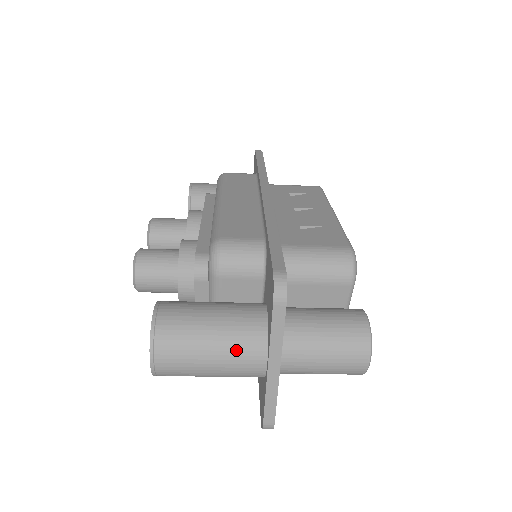
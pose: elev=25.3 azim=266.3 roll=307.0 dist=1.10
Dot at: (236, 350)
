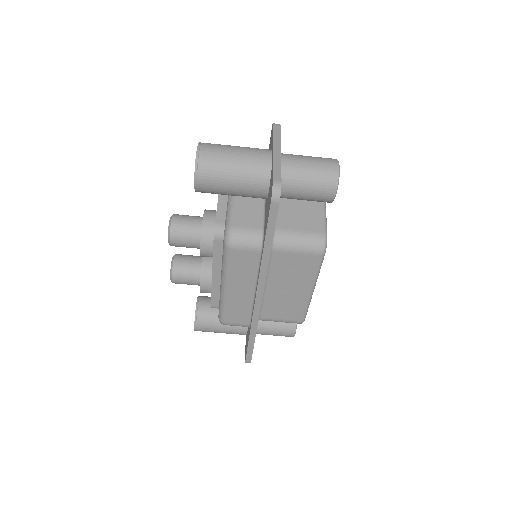
Dot at: (252, 148)
